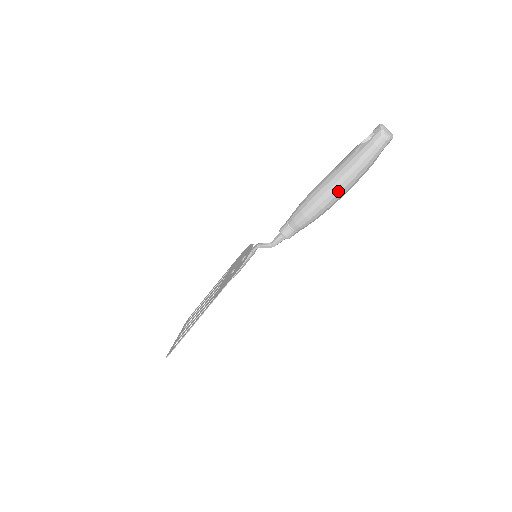
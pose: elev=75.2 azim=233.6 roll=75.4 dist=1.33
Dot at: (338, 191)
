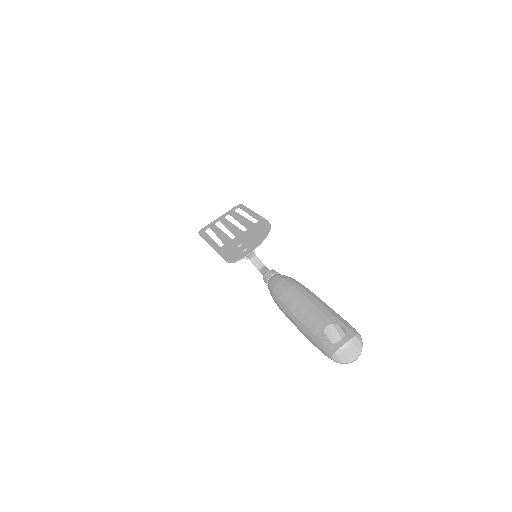
Dot at: (294, 324)
